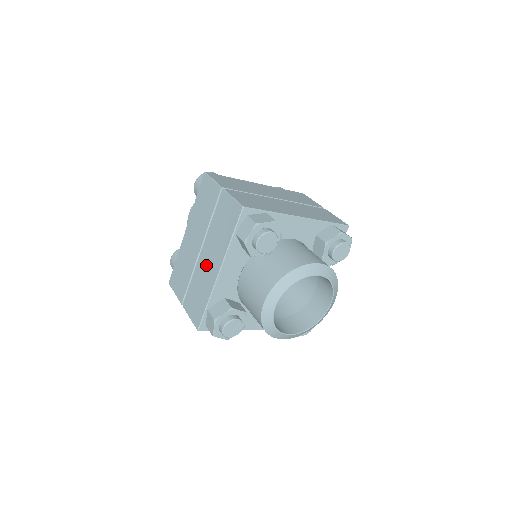
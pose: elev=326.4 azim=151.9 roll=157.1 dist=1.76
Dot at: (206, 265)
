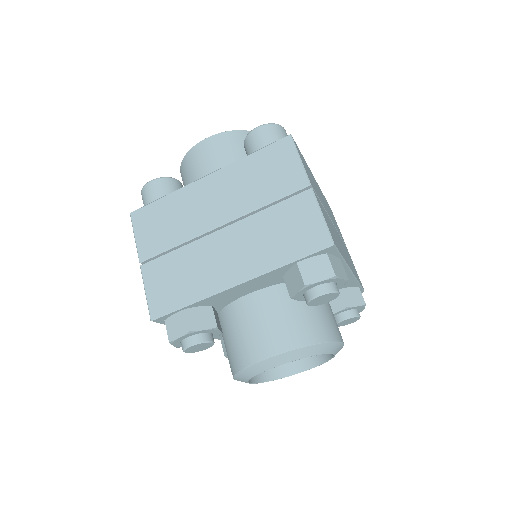
Dot at: (219, 255)
